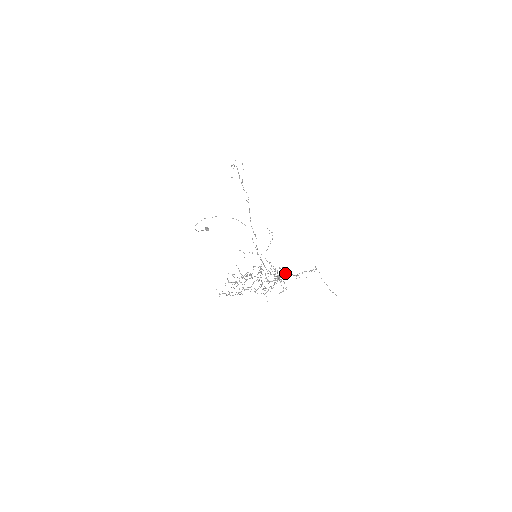
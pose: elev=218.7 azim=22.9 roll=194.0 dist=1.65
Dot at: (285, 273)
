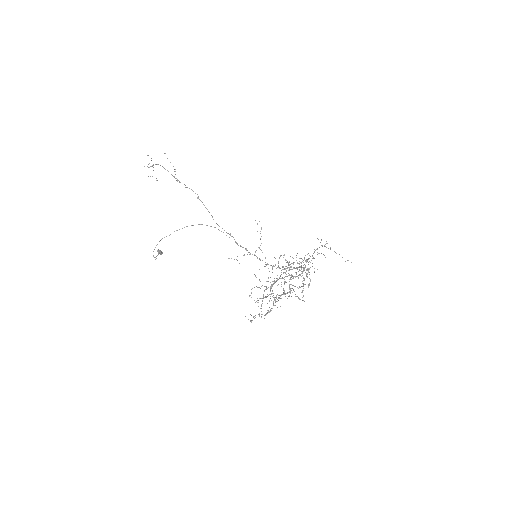
Dot at: (303, 260)
